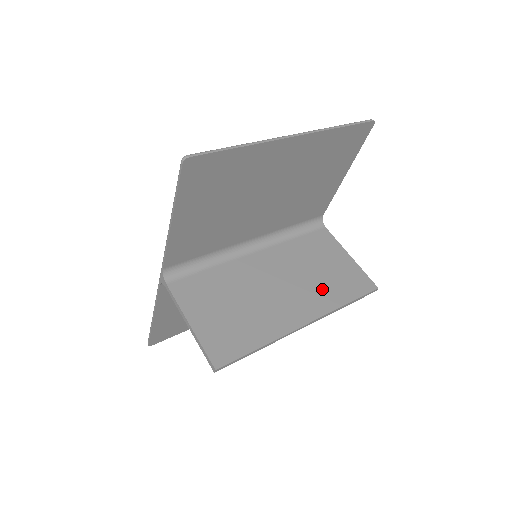
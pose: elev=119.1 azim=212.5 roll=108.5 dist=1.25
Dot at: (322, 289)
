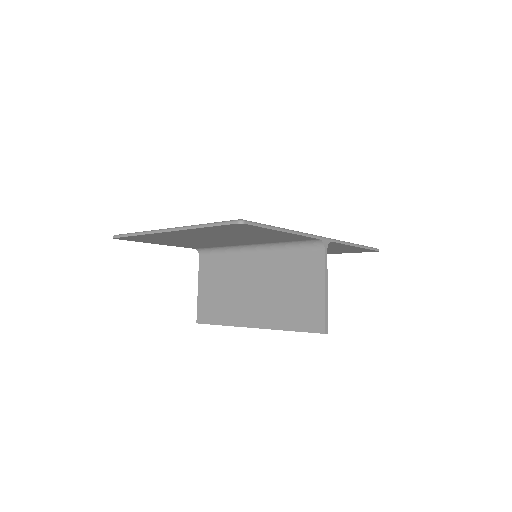
Dot at: (280, 308)
